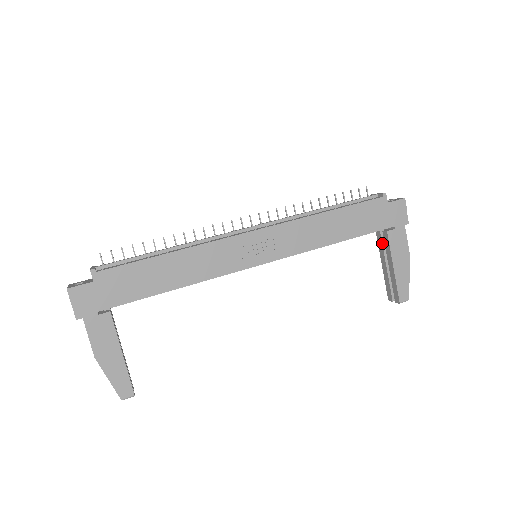
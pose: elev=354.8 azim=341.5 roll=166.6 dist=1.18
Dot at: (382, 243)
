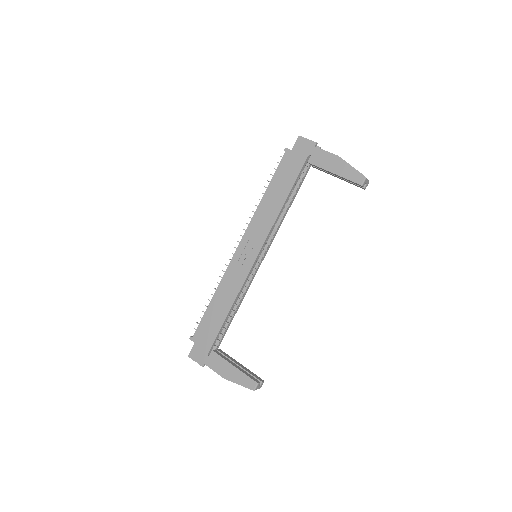
Dot at: (319, 169)
